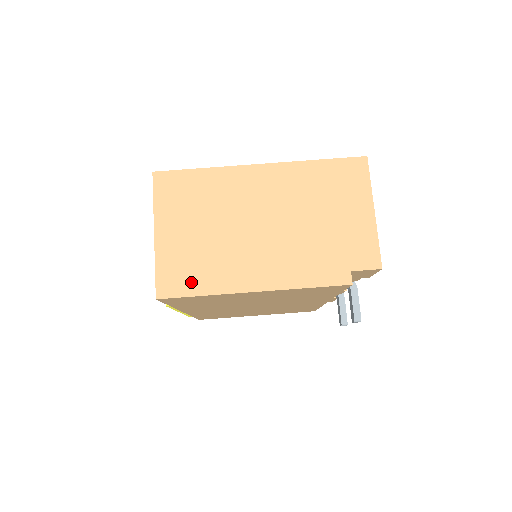
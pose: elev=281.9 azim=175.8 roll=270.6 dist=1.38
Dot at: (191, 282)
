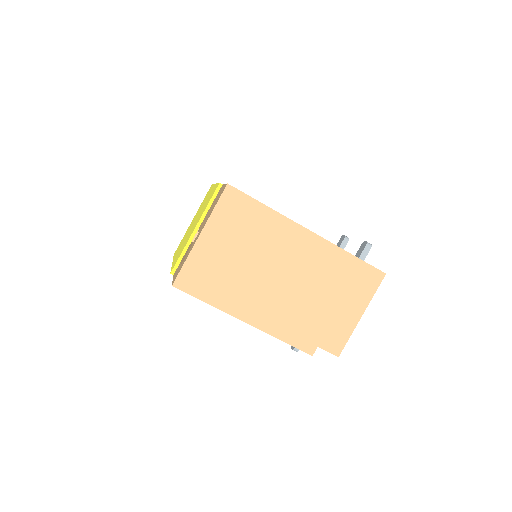
Dot at: (205, 289)
